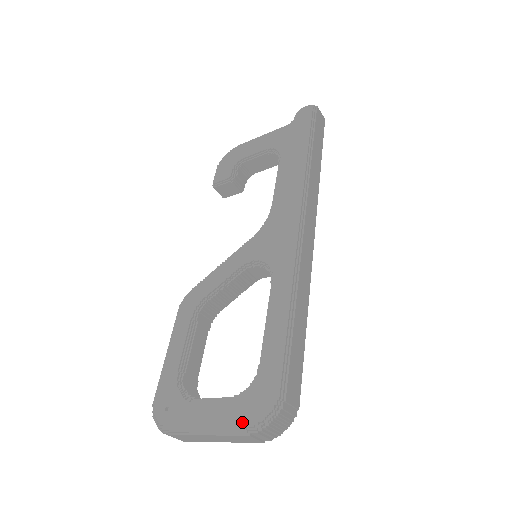
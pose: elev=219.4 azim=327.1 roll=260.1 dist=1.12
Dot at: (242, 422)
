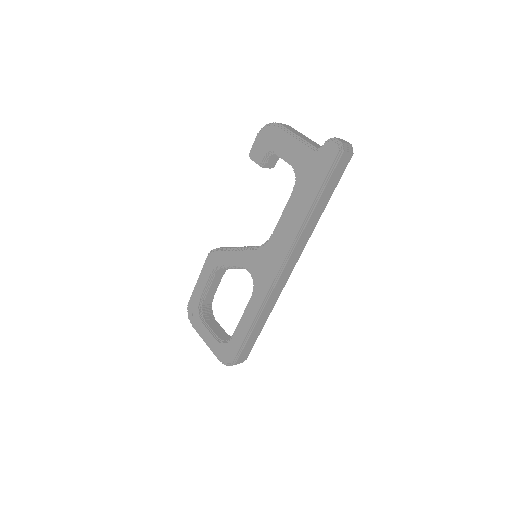
Dot at: (218, 355)
